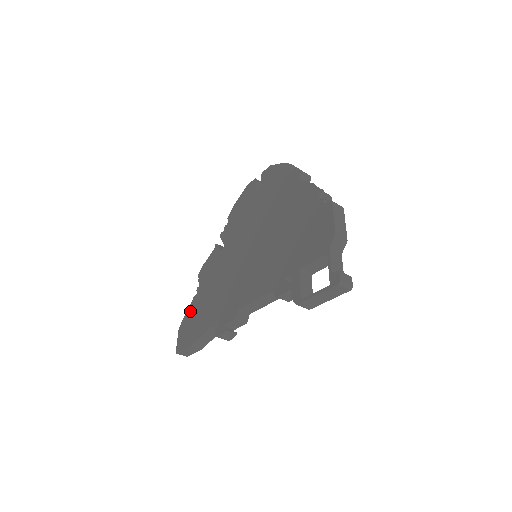
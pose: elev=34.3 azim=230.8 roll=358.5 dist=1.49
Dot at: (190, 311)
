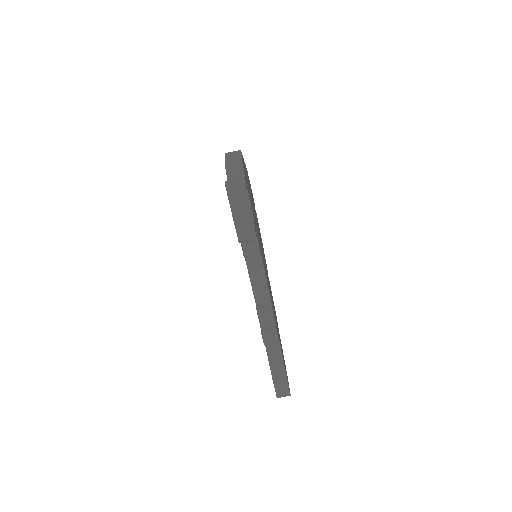
Dot at: occluded
